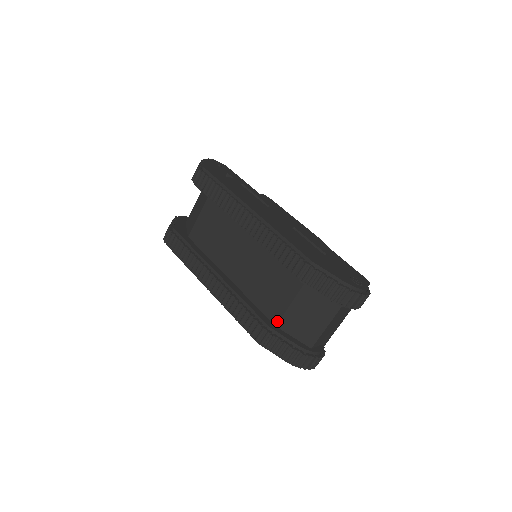
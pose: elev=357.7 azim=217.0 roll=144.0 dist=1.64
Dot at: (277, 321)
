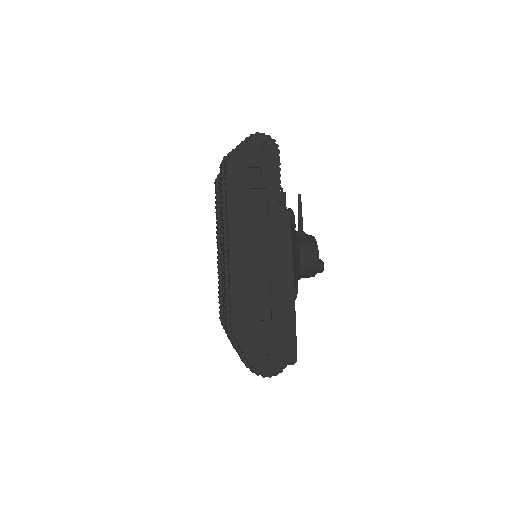
Dot at: occluded
